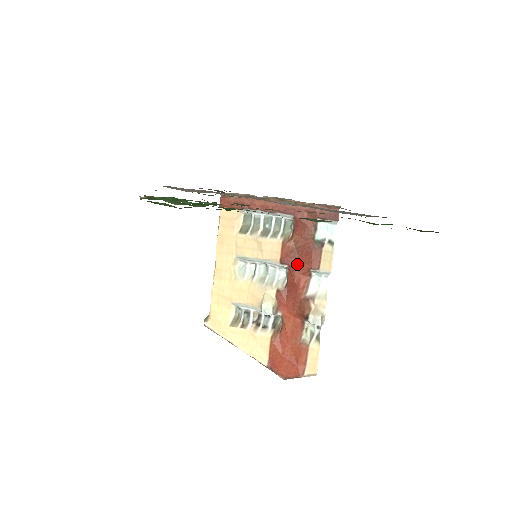
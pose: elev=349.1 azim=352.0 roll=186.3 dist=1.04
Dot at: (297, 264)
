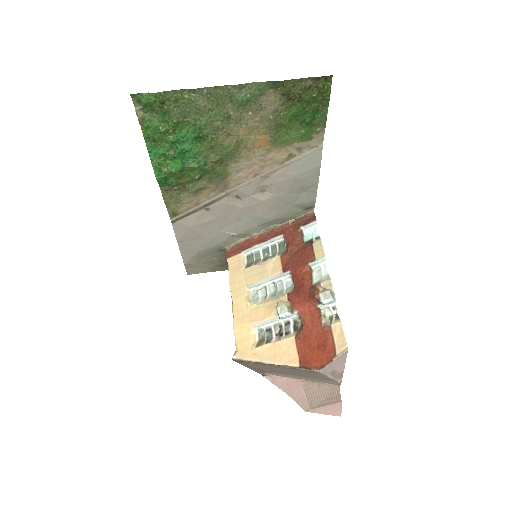
Dot at: (297, 265)
